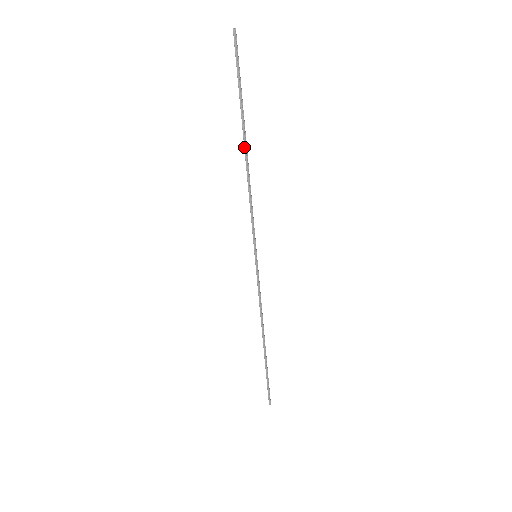
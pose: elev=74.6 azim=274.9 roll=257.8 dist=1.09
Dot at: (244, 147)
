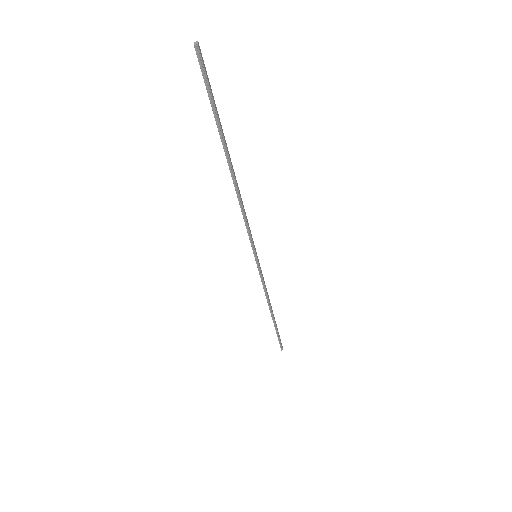
Dot at: (229, 169)
